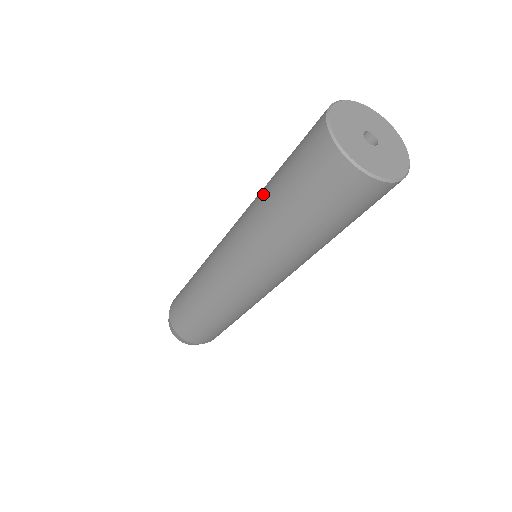
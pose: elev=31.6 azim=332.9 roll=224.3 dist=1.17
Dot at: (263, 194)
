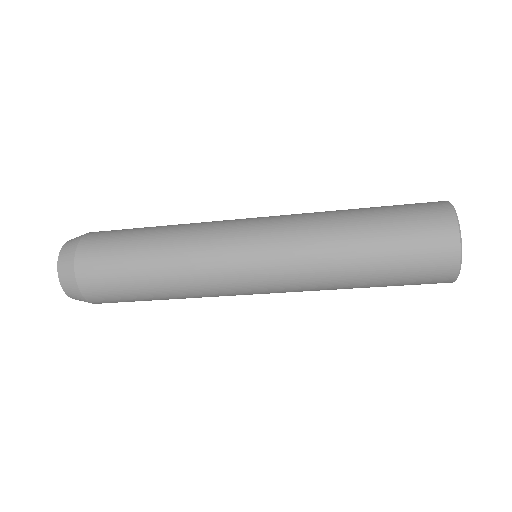
Dot at: (343, 210)
